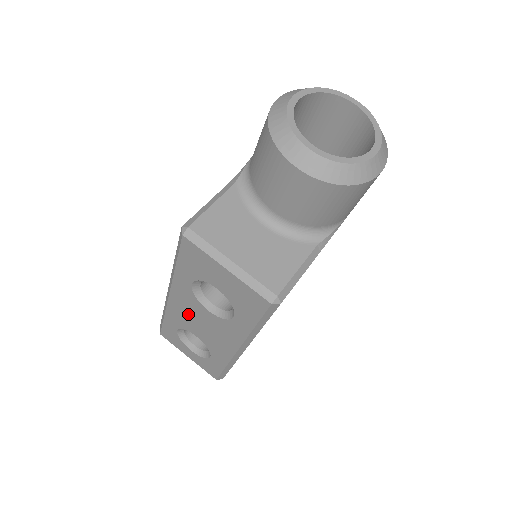
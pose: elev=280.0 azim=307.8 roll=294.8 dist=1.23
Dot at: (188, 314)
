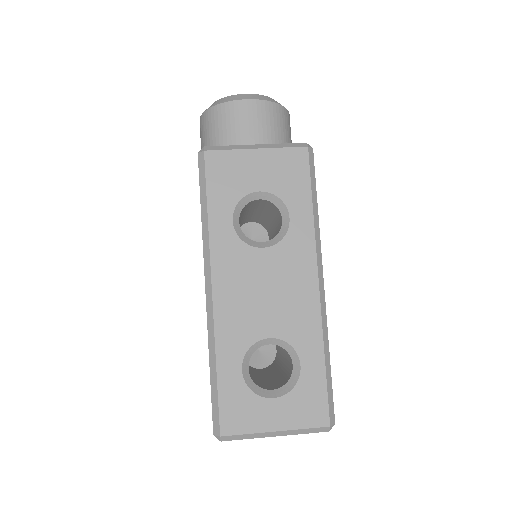
Dot at: (244, 296)
